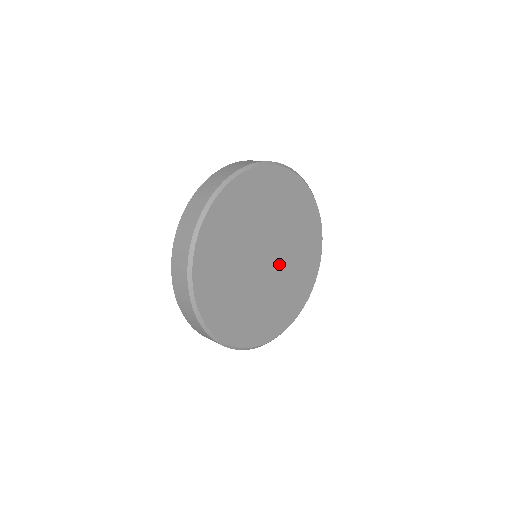
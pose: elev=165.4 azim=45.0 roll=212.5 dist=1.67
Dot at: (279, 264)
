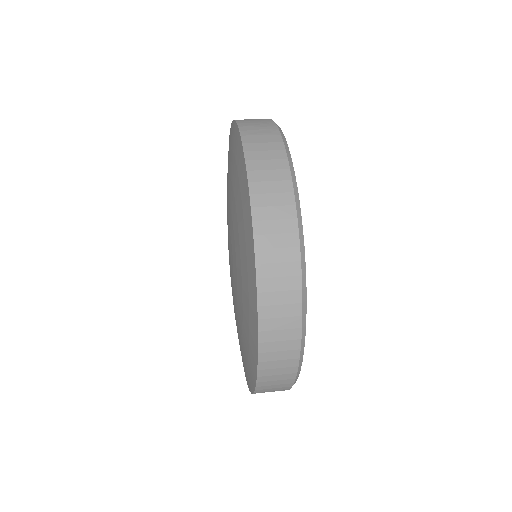
Dot at: occluded
